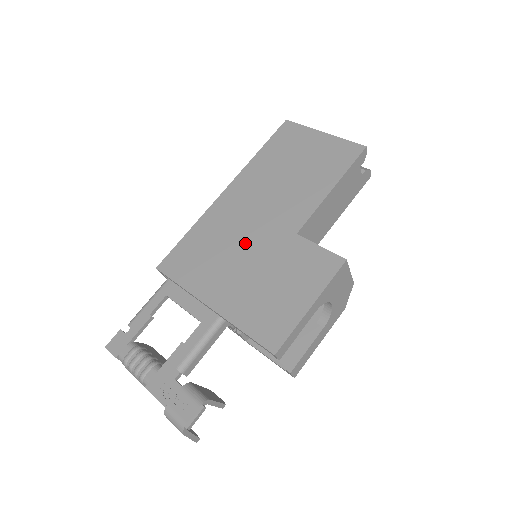
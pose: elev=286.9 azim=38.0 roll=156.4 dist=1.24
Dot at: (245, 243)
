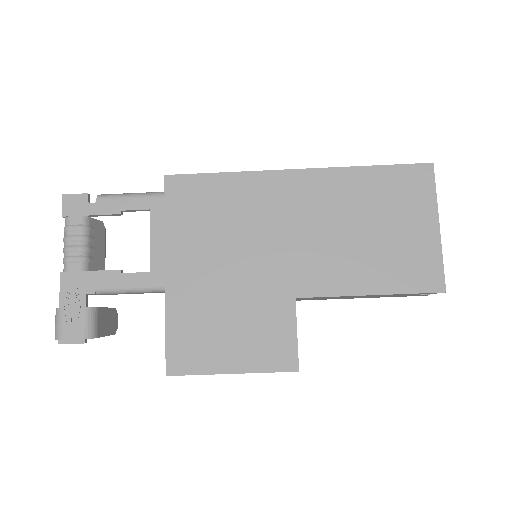
Dot at: (252, 251)
